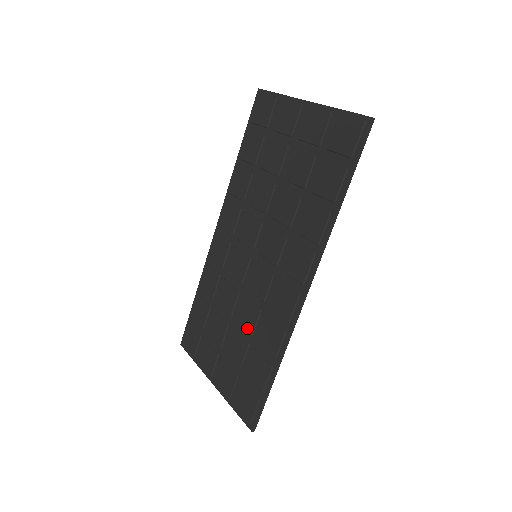
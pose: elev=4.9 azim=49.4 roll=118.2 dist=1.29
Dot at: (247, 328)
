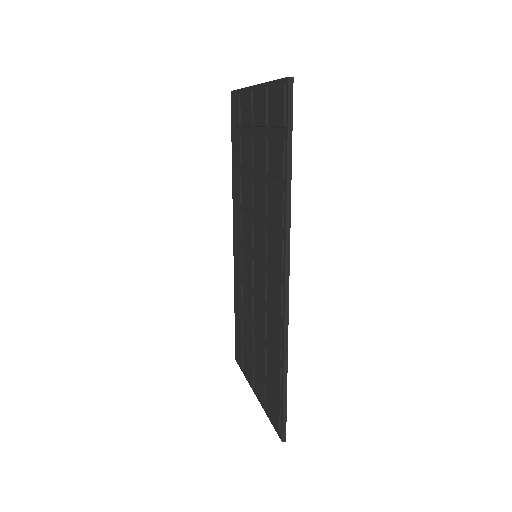
Dot at: (262, 332)
